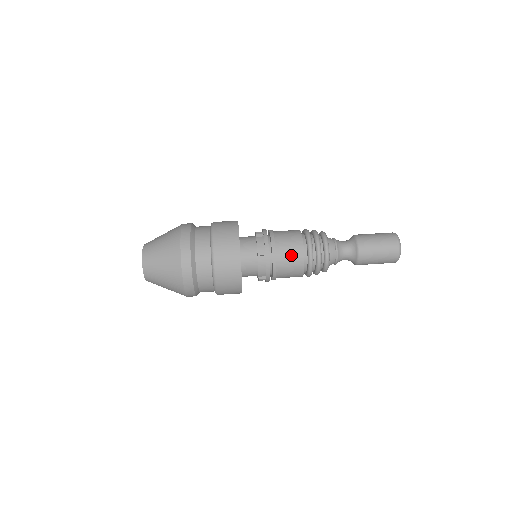
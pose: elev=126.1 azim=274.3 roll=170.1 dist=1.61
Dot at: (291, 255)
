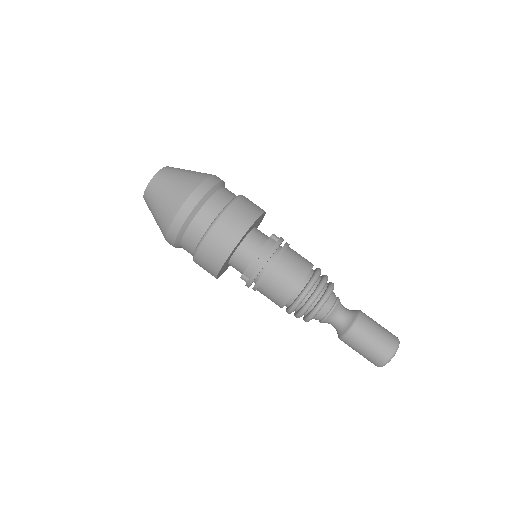
Dot at: (273, 297)
